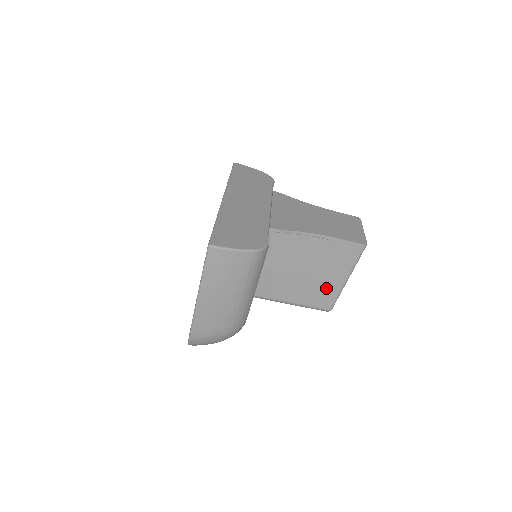
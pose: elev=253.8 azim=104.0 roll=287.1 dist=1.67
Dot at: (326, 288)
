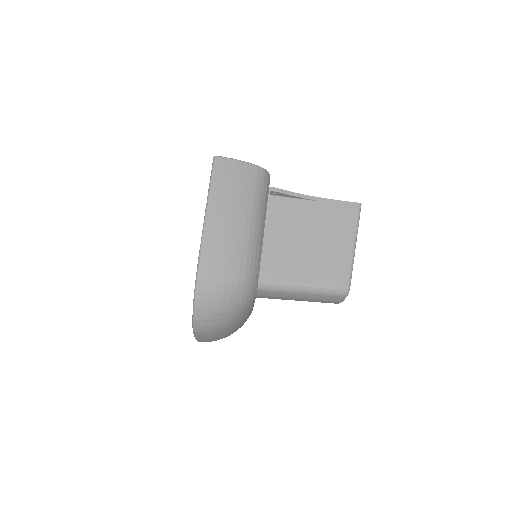
Dot at: (336, 258)
